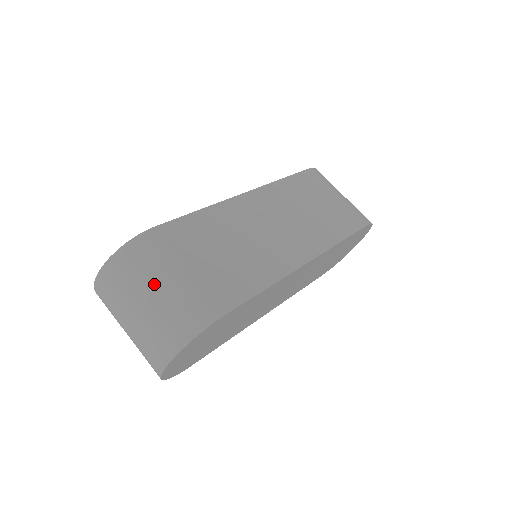
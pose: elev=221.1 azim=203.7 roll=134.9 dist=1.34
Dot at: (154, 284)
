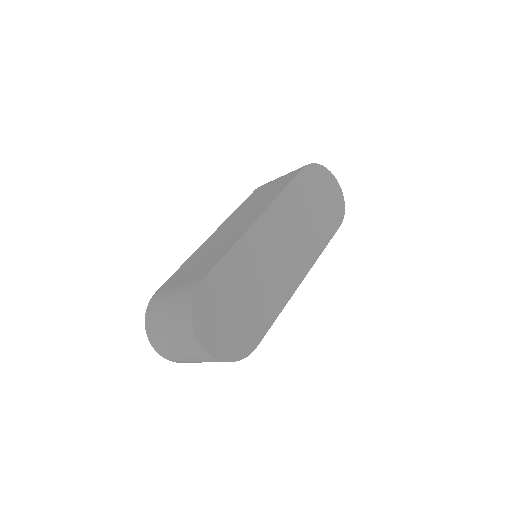
Dot at: (164, 311)
